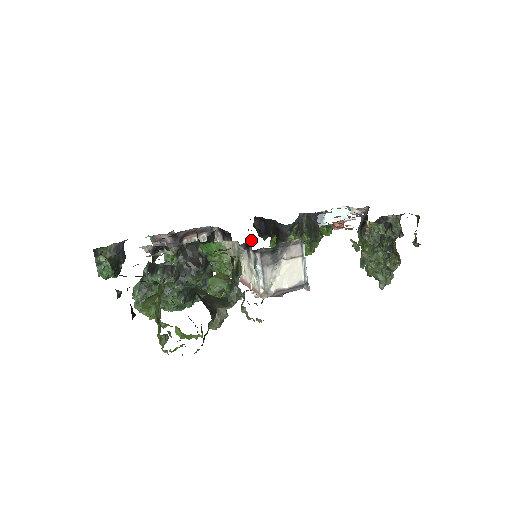
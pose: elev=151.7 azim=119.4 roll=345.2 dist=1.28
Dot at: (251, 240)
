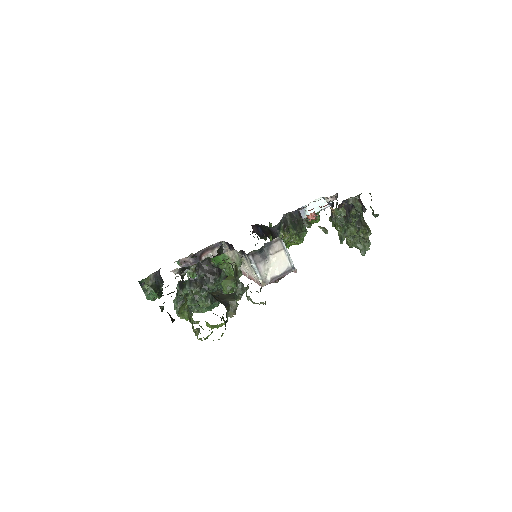
Dot at: occluded
